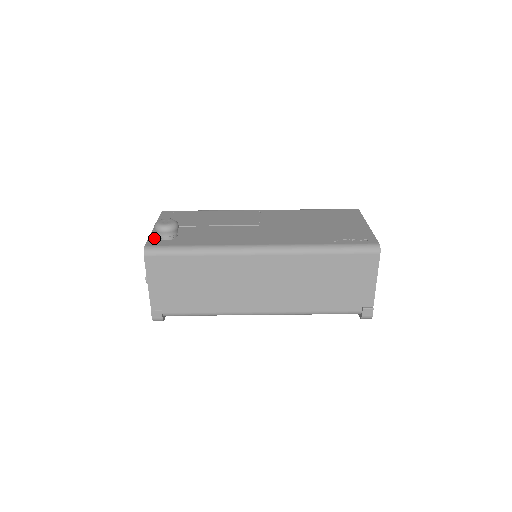
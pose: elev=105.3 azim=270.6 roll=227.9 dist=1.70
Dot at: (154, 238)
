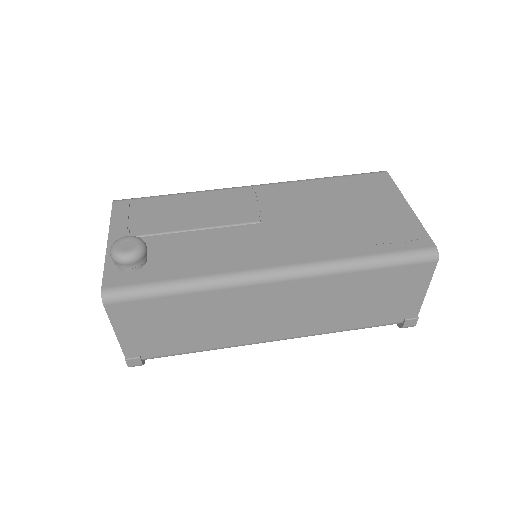
Dot at: (112, 268)
